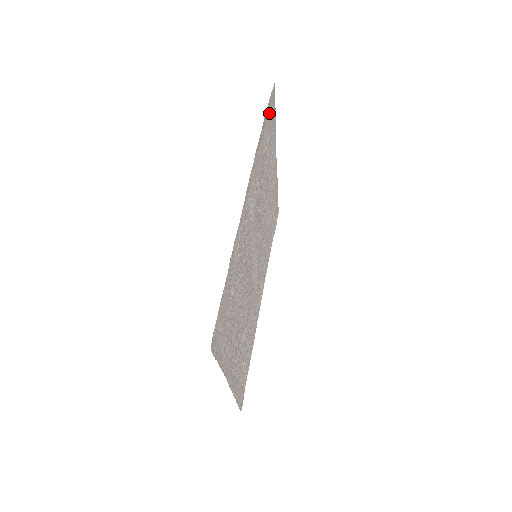
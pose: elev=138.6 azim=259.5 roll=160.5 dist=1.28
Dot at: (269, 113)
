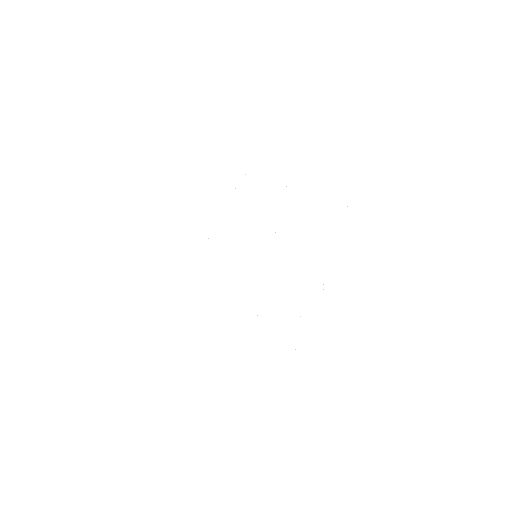
Dot at: occluded
